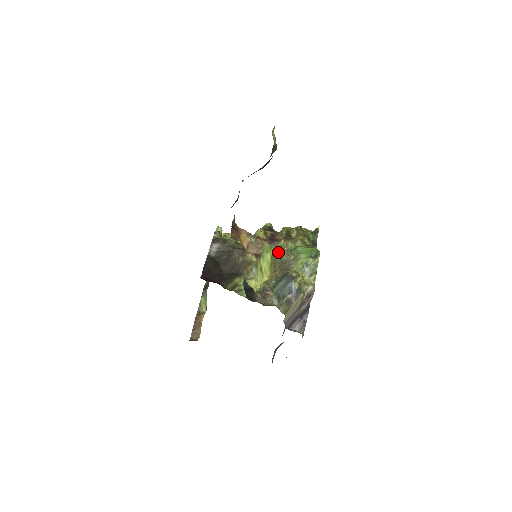
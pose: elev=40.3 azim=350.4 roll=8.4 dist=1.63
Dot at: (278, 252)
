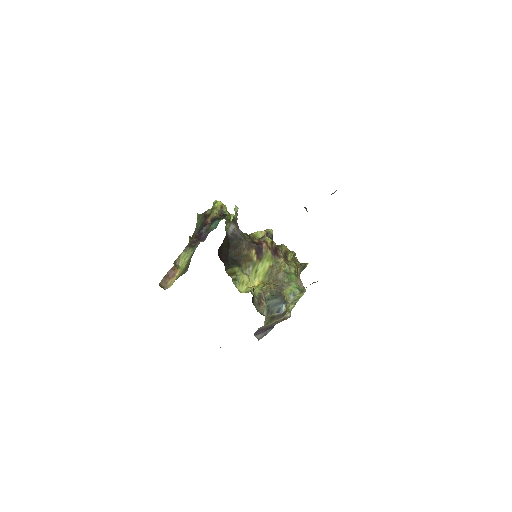
Dot at: (276, 267)
